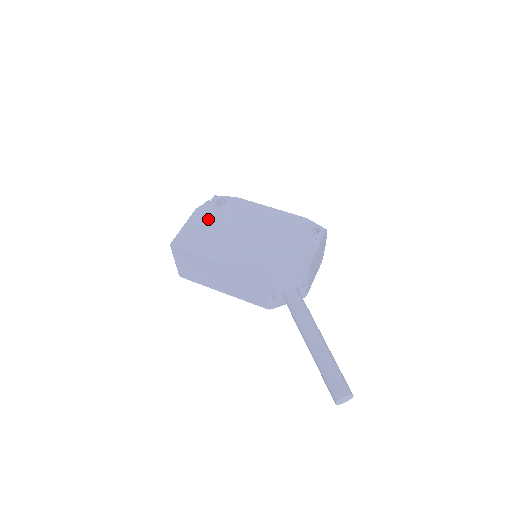
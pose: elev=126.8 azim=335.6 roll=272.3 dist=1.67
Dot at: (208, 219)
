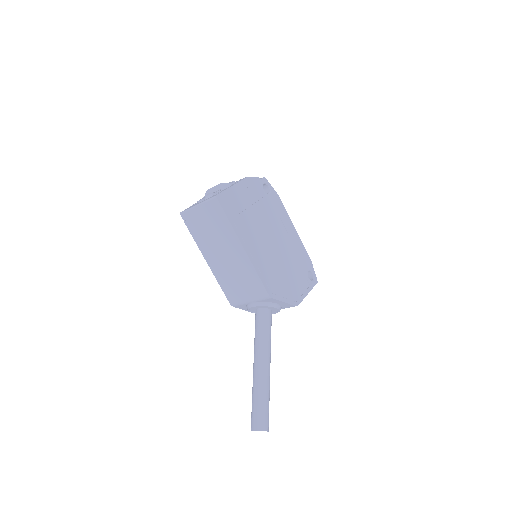
Dot at: (253, 197)
